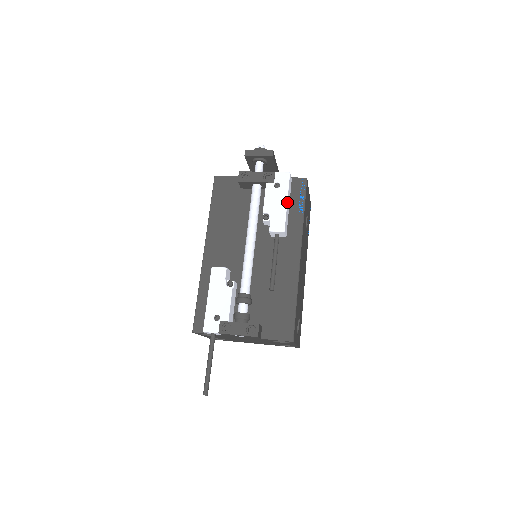
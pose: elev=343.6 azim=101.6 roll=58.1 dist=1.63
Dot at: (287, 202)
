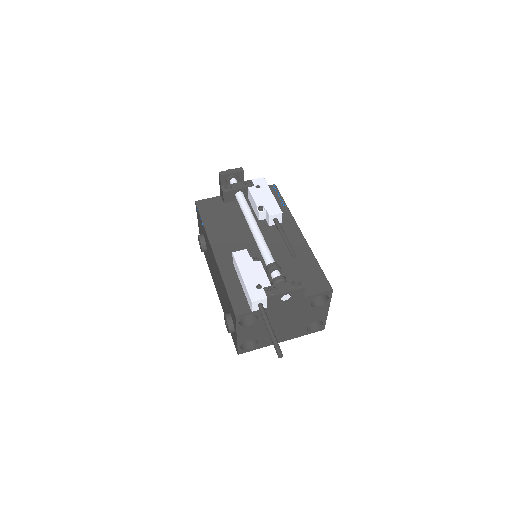
Dot at: (272, 195)
